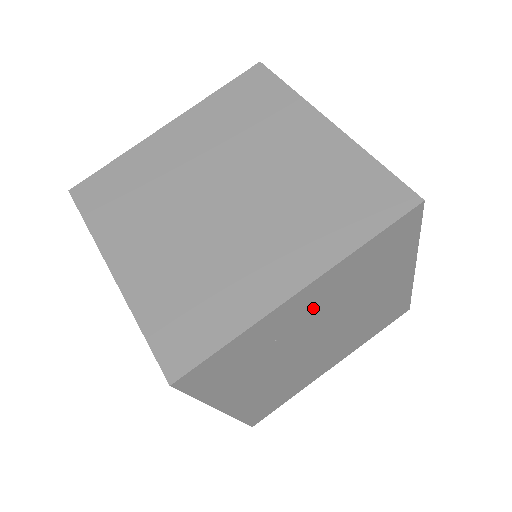
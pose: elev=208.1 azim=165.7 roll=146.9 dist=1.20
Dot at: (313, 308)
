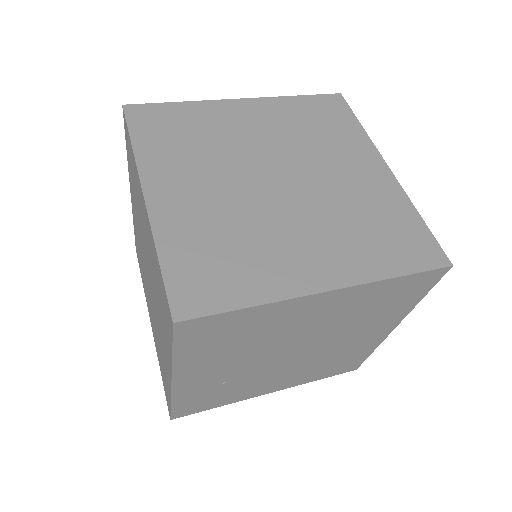
Dot at: (219, 369)
